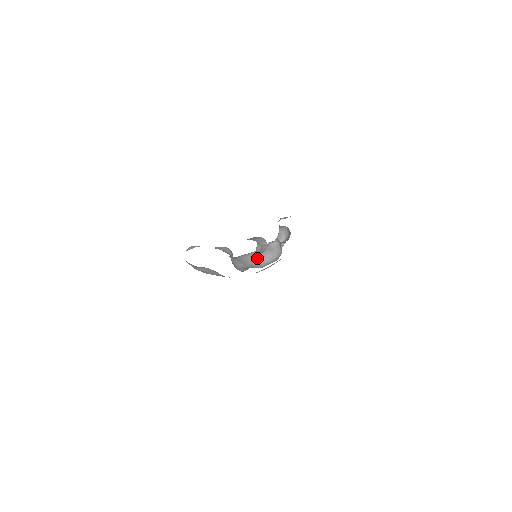
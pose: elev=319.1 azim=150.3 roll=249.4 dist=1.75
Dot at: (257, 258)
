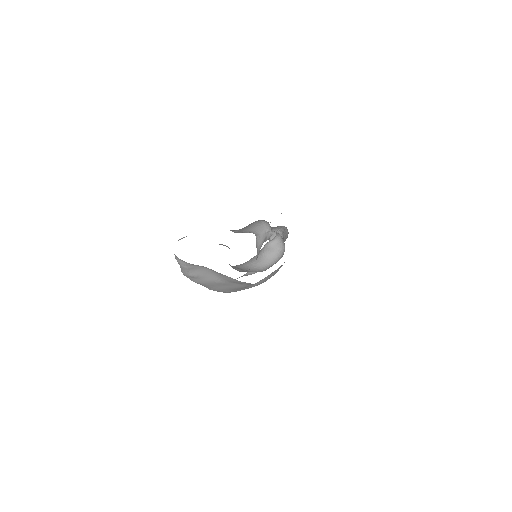
Dot at: (254, 265)
